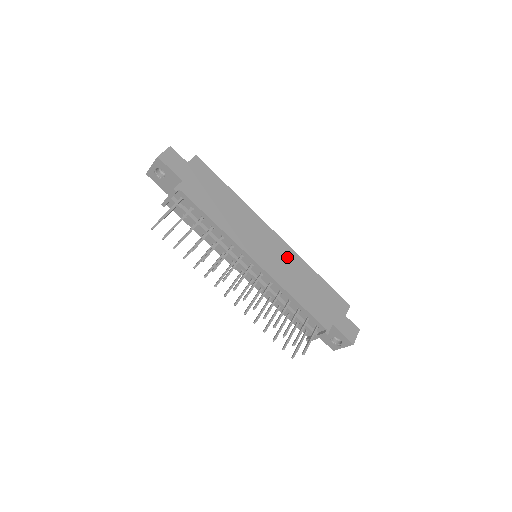
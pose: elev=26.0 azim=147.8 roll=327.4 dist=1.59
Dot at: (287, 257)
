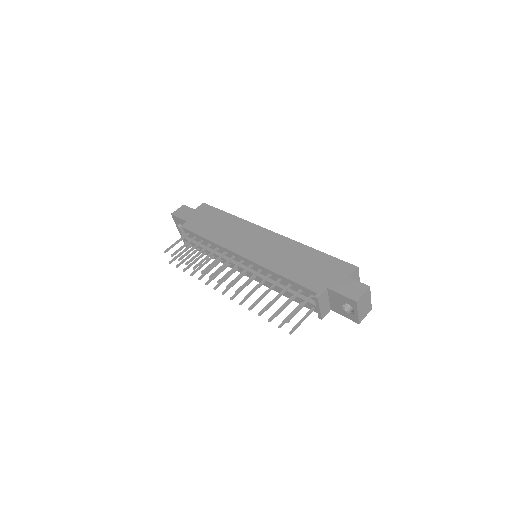
Dot at: (278, 244)
